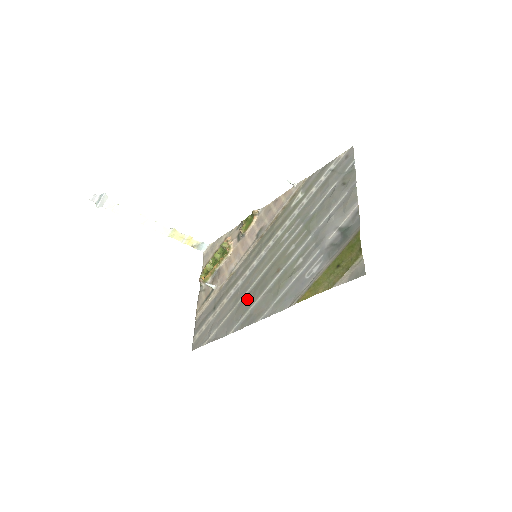
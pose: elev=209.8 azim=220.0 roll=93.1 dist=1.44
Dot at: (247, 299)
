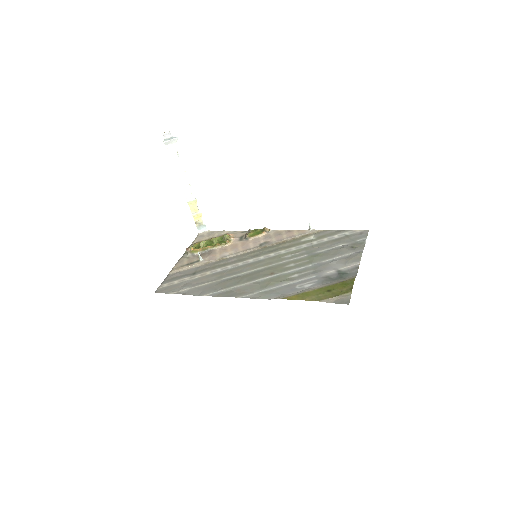
Dot at: (233, 280)
